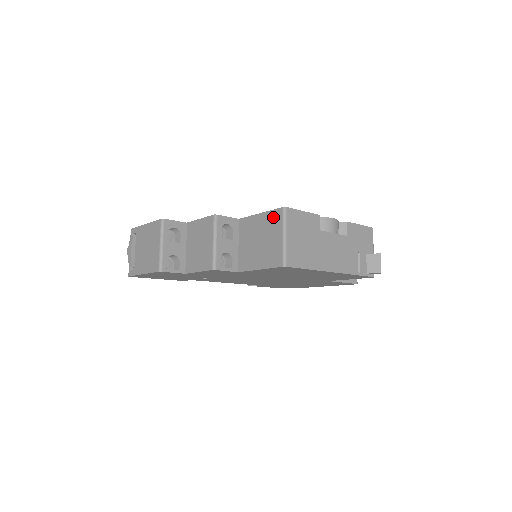
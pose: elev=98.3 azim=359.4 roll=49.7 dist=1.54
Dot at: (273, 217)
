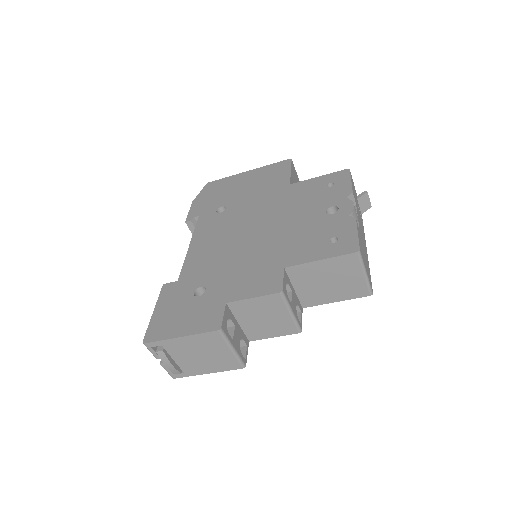
Dot at: (344, 262)
